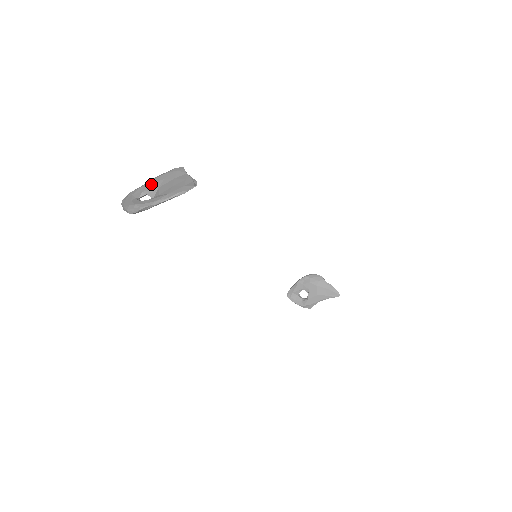
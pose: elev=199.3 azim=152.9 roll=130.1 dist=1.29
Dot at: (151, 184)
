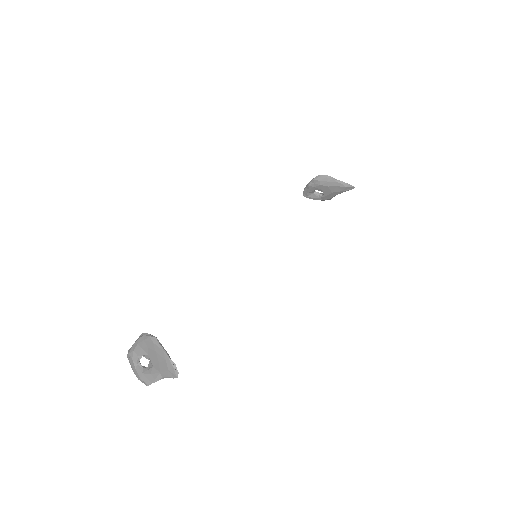
Dot at: (140, 349)
